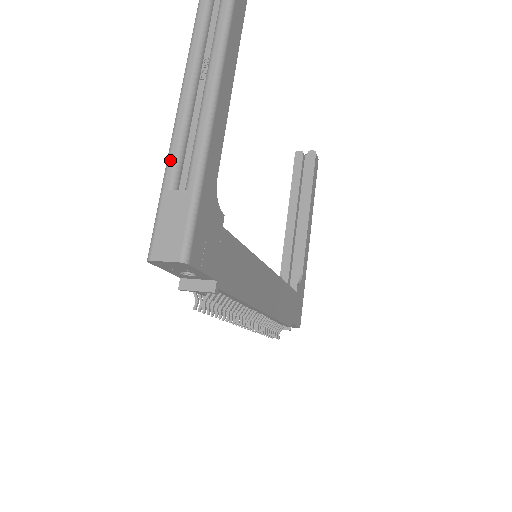
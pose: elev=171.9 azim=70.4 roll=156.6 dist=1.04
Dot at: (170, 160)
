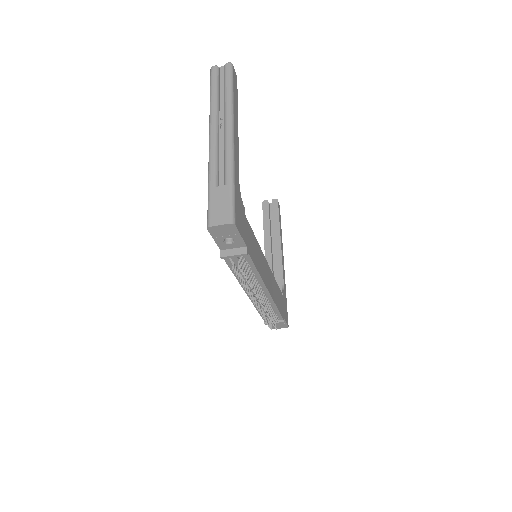
Dot at: (211, 172)
